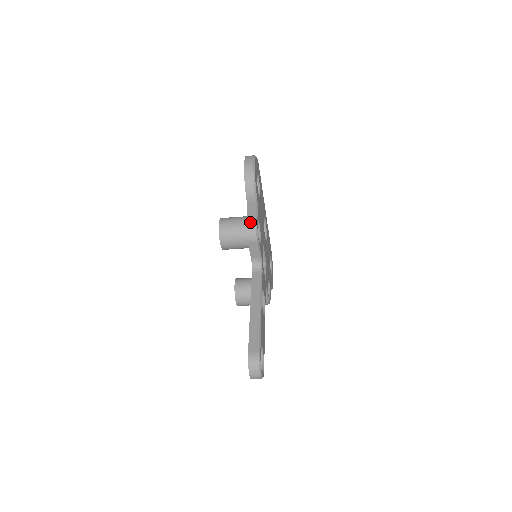
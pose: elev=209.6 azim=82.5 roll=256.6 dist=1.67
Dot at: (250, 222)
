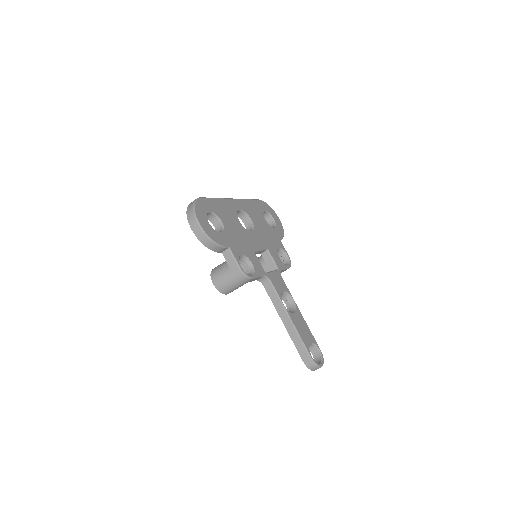
Dot at: (235, 273)
